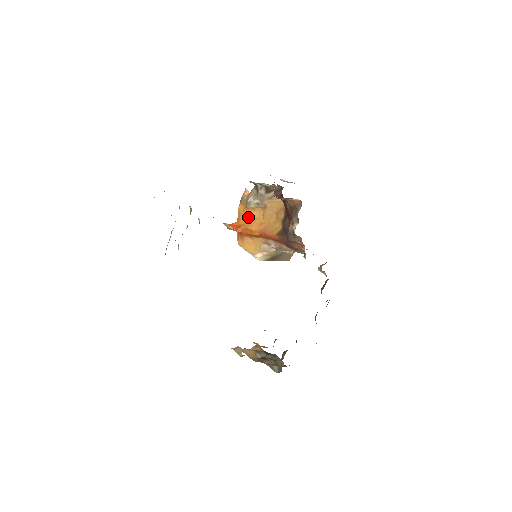
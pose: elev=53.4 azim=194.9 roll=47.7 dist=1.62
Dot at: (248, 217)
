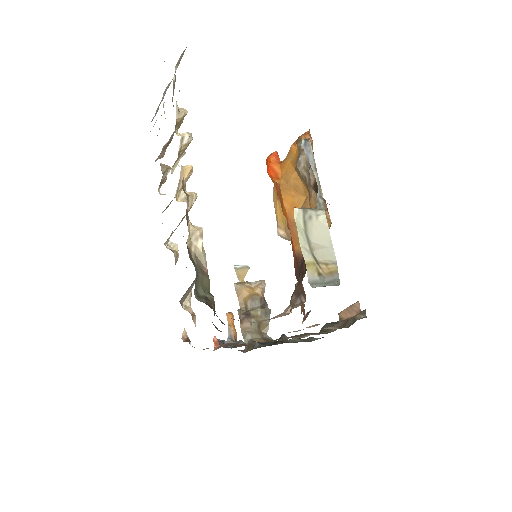
Dot at: (290, 178)
